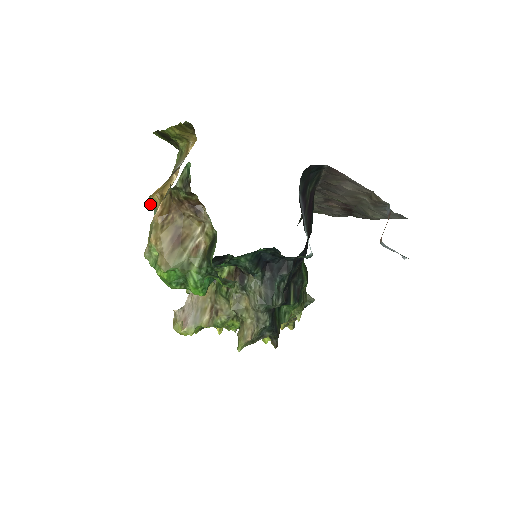
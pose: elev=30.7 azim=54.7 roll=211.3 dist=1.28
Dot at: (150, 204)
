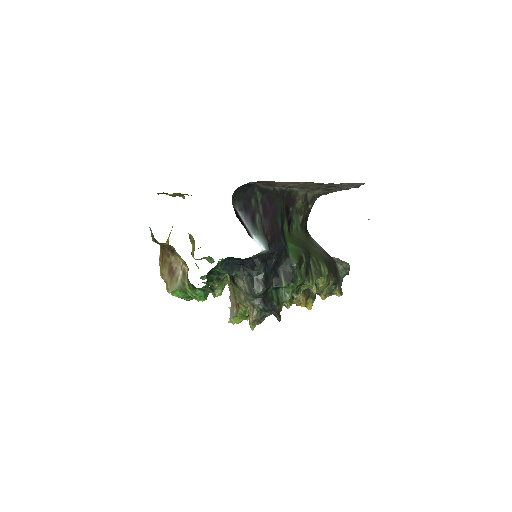
Dot at: occluded
